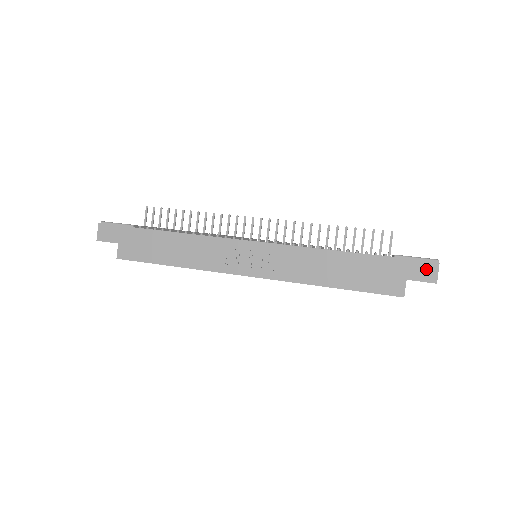
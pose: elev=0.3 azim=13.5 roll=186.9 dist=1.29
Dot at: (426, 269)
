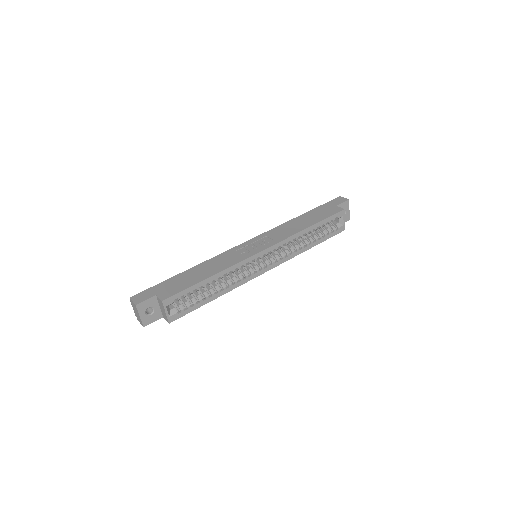
Dot at: (338, 200)
